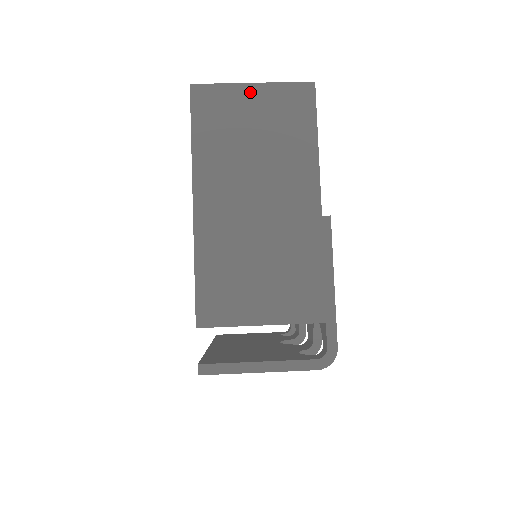
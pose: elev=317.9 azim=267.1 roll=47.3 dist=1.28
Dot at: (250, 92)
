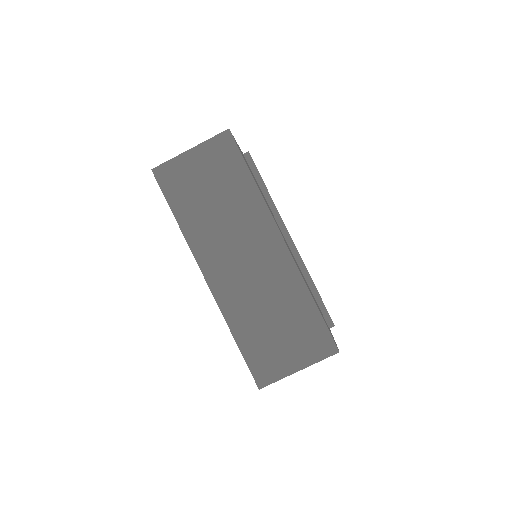
Dot at: occluded
